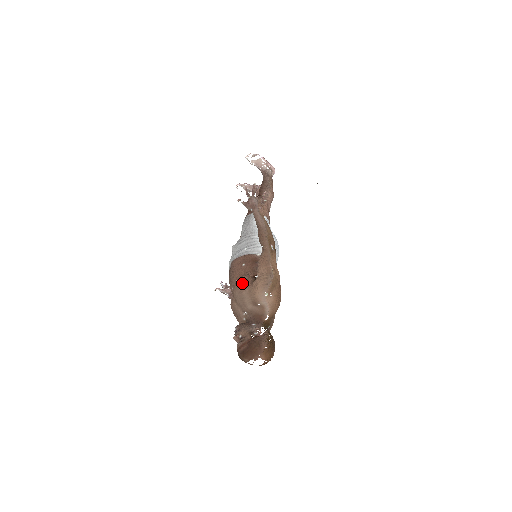
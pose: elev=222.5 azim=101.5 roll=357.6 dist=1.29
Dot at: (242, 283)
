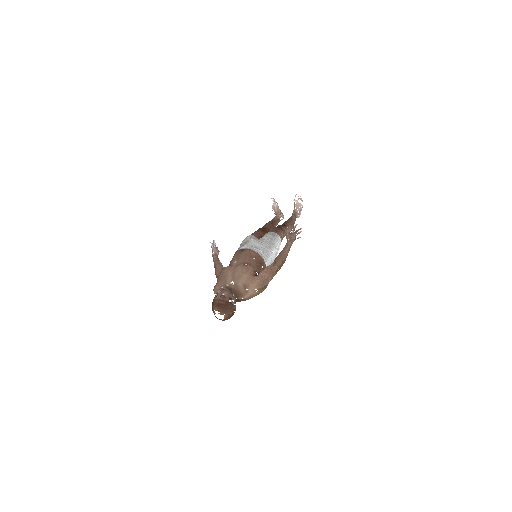
Dot at: (248, 269)
